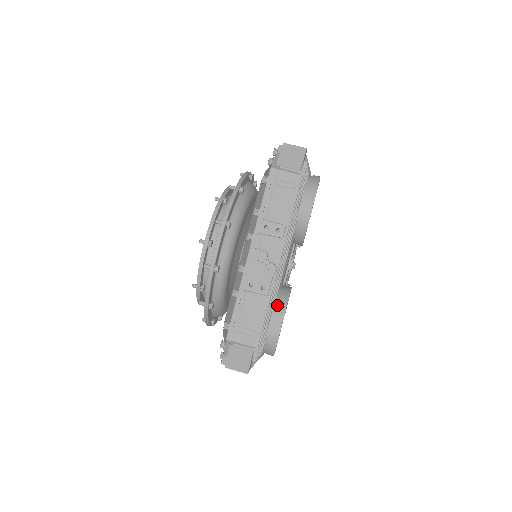
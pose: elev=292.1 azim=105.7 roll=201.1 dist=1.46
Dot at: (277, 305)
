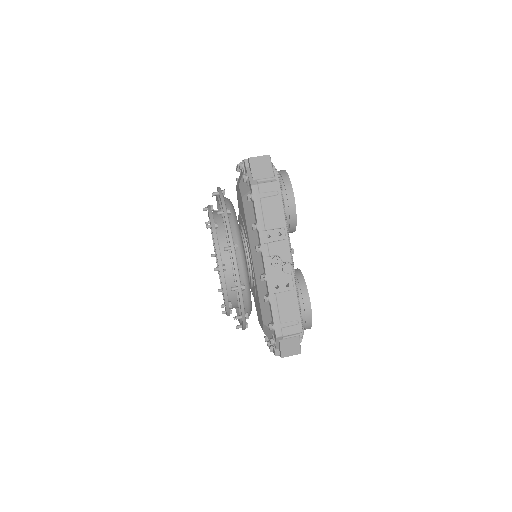
Dot at: (299, 291)
